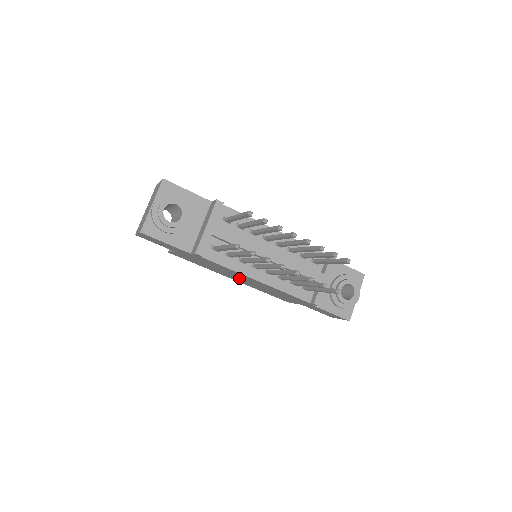
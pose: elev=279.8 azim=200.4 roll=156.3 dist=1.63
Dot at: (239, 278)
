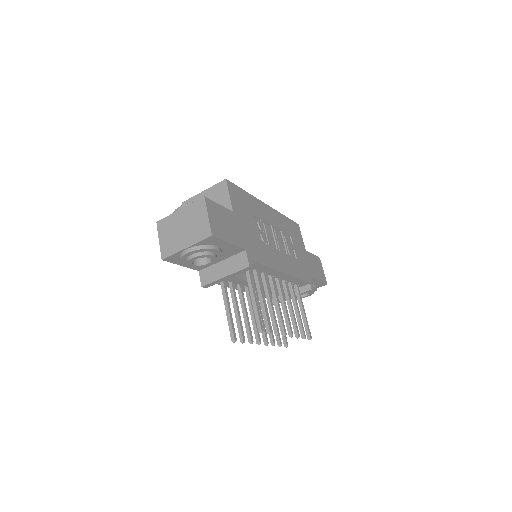
Dot at: occluded
